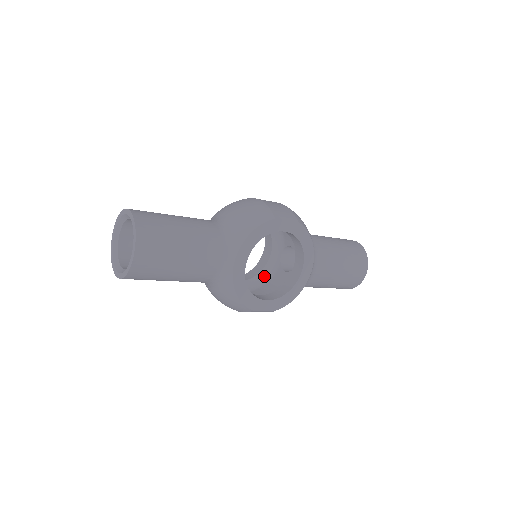
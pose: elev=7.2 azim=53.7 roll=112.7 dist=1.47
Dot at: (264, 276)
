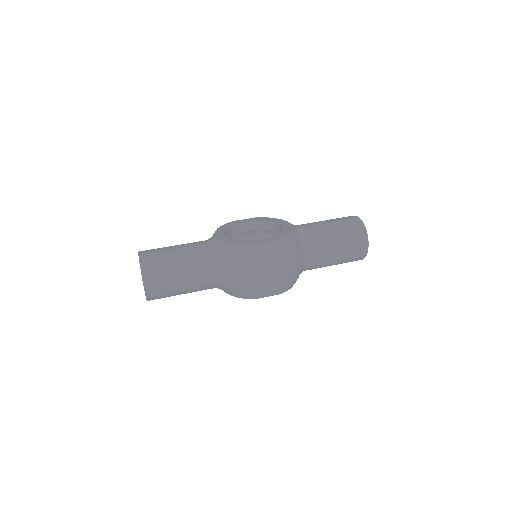
Dot at: (272, 232)
